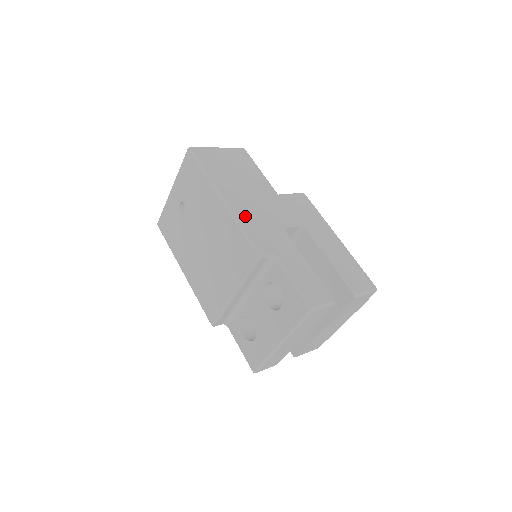
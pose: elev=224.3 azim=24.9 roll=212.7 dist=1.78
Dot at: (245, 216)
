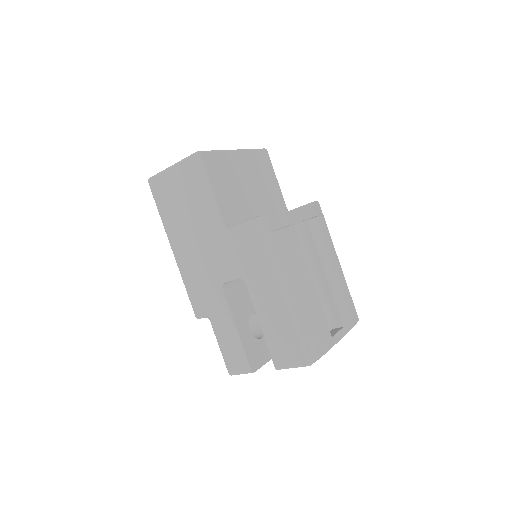
Dot at: (188, 272)
